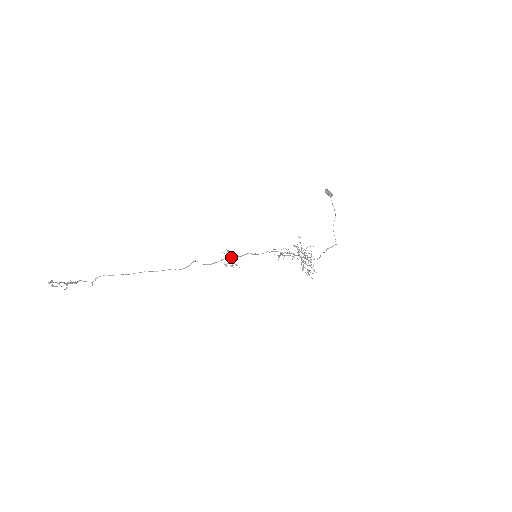
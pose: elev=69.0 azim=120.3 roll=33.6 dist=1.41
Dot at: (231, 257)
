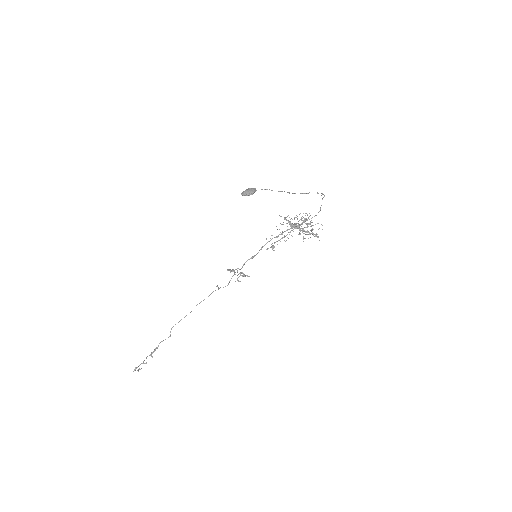
Dot at: occluded
